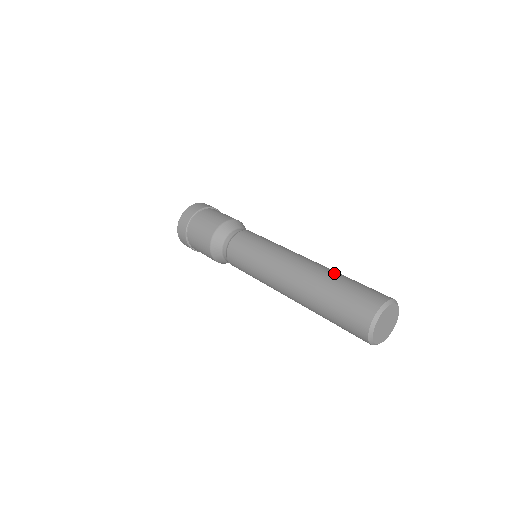
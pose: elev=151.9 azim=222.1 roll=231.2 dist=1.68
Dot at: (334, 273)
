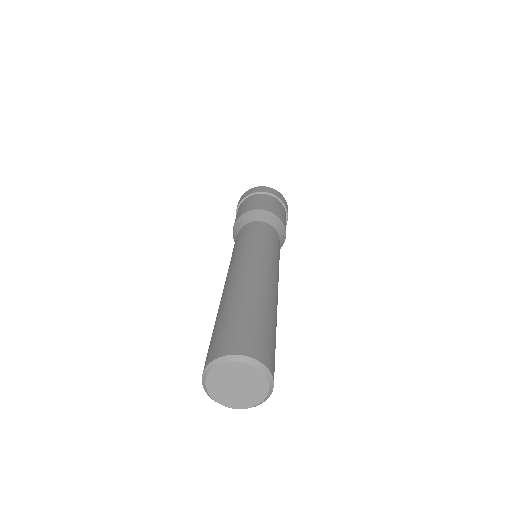
Dot at: (272, 311)
